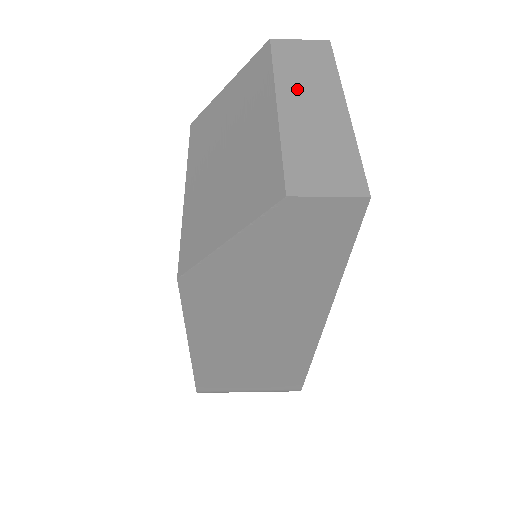
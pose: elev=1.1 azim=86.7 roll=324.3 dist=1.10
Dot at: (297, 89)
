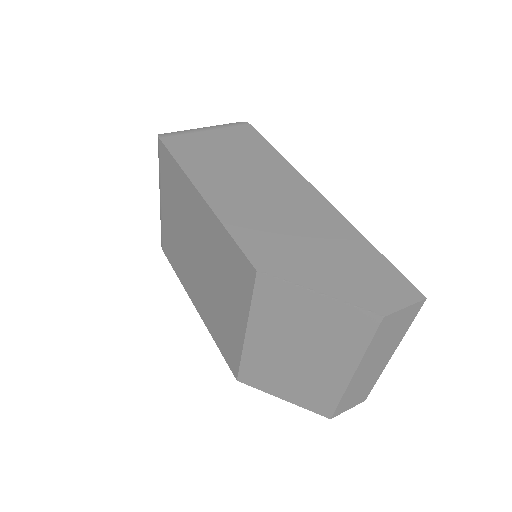
Dot at: (372, 359)
